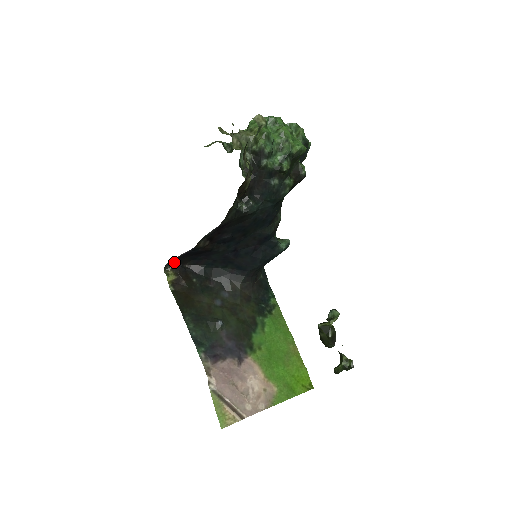
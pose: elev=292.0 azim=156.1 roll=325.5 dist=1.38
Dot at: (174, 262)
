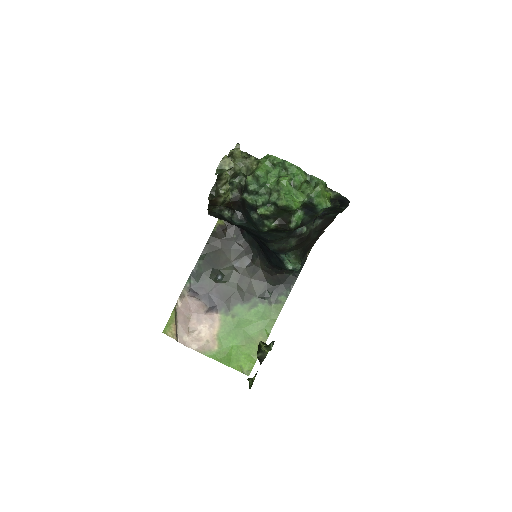
Dot at: occluded
